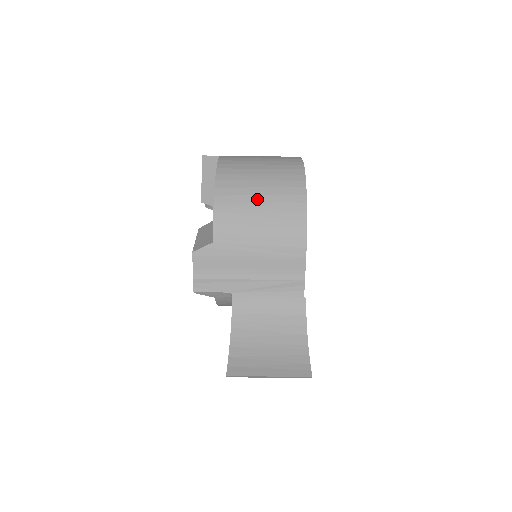
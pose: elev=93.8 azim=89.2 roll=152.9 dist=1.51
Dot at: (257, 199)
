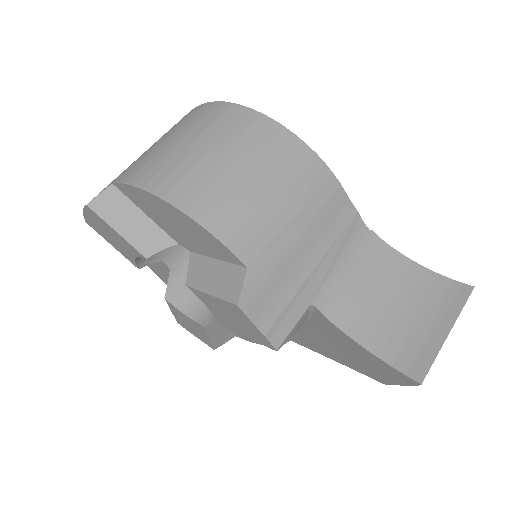
Dot at: (236, 171)
